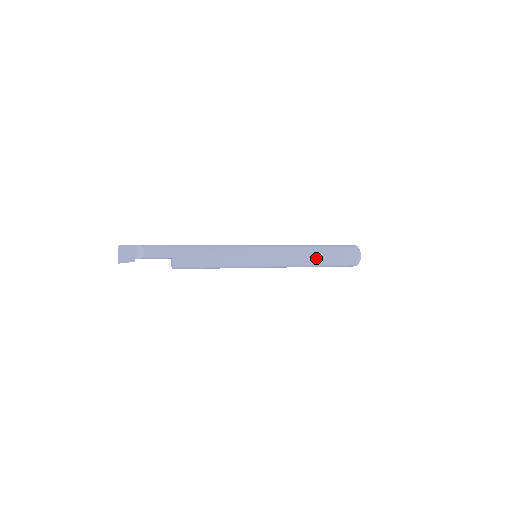
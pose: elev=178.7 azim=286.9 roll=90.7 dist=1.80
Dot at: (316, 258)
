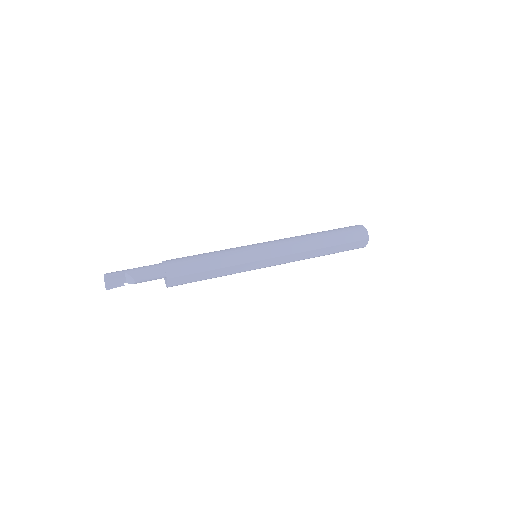
Dot at: (320, 254)
